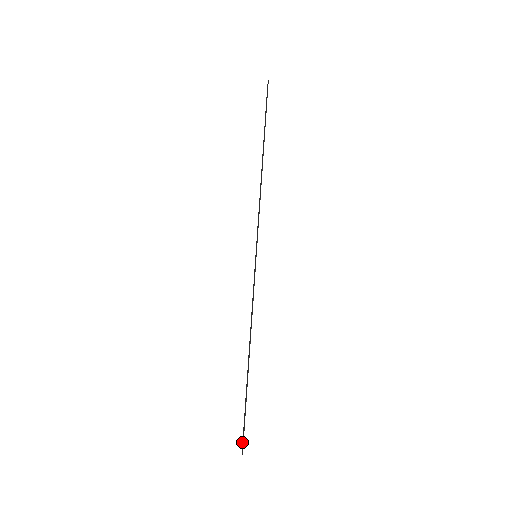
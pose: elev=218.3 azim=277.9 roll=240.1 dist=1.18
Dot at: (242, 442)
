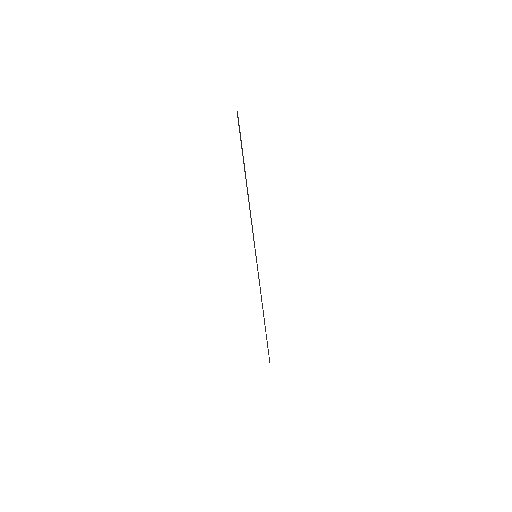
Dot at: occluded
